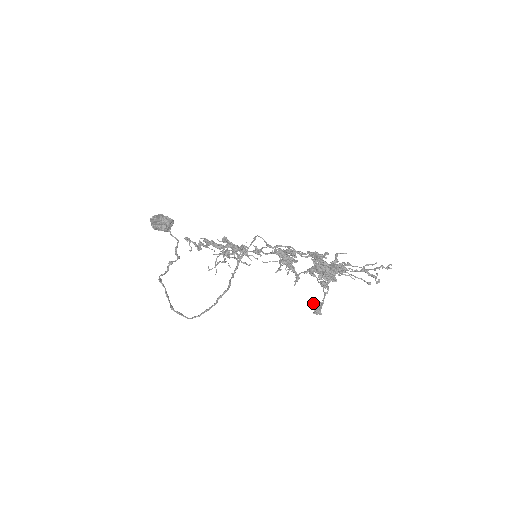
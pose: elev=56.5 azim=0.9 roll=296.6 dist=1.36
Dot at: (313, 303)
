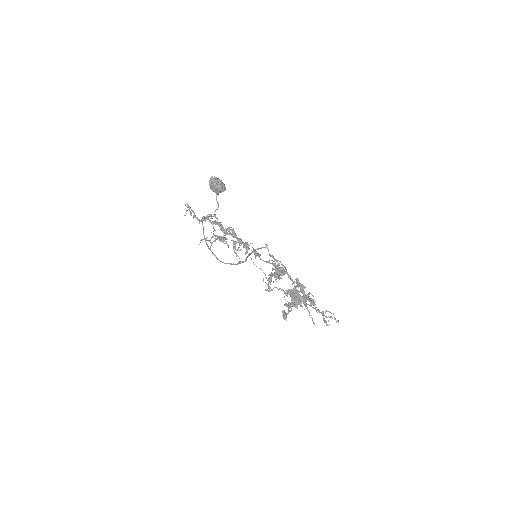
Dot at: occluded
